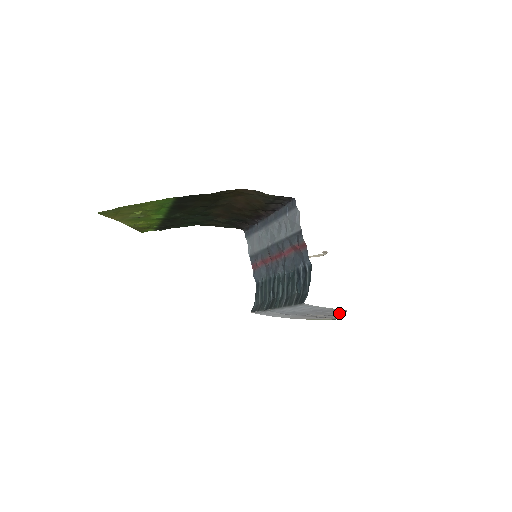
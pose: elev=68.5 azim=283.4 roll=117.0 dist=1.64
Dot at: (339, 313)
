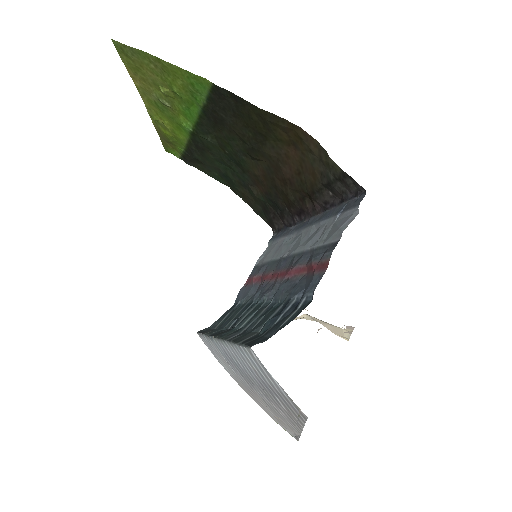
Dot at: (295, 417)
